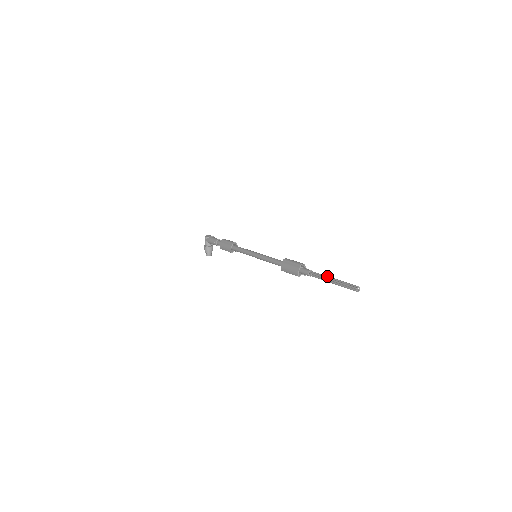
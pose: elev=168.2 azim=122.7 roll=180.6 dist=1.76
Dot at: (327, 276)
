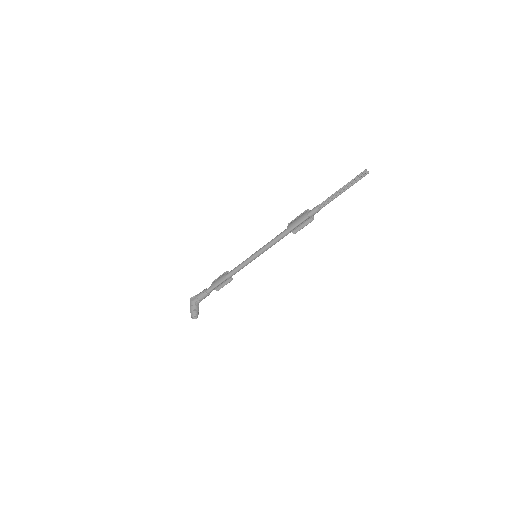
Dot at: (335, 192)
